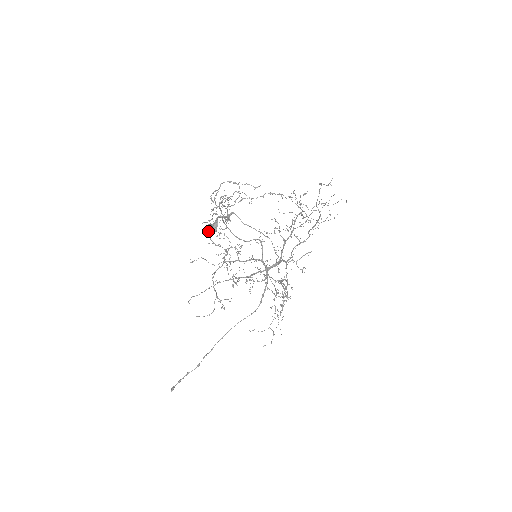
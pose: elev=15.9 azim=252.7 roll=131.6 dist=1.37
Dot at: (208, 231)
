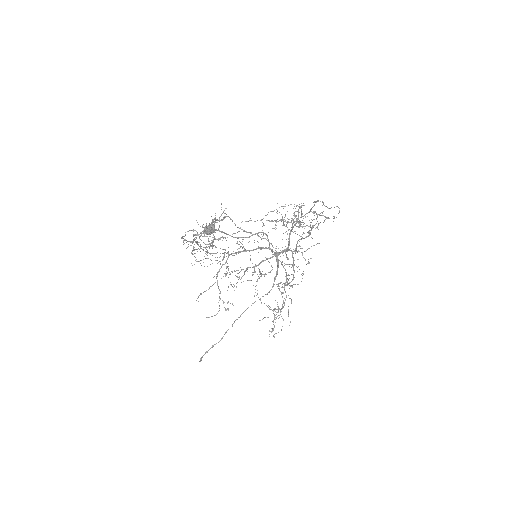
Dot at: (194, 253)
